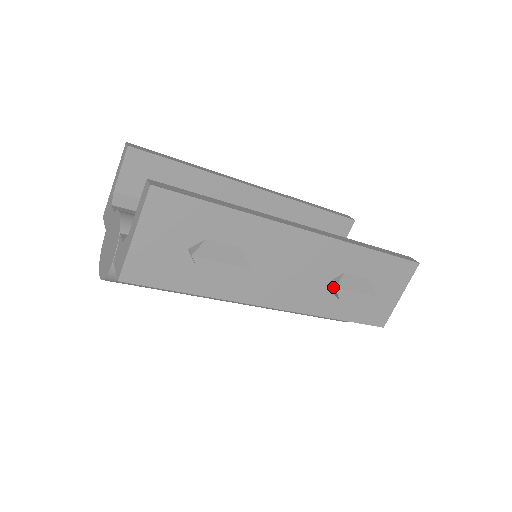
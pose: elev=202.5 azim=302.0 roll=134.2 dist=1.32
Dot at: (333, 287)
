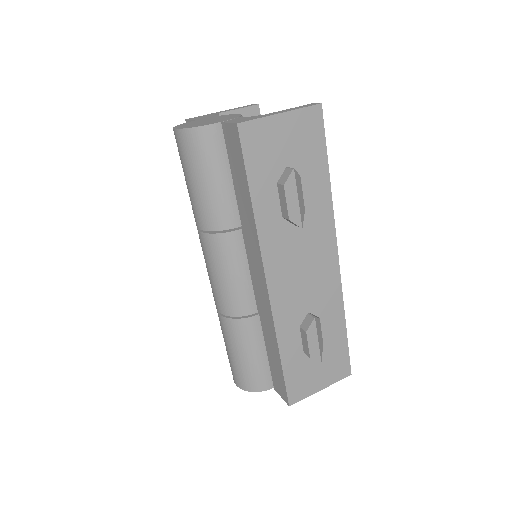
Dot at: (310, 317)
